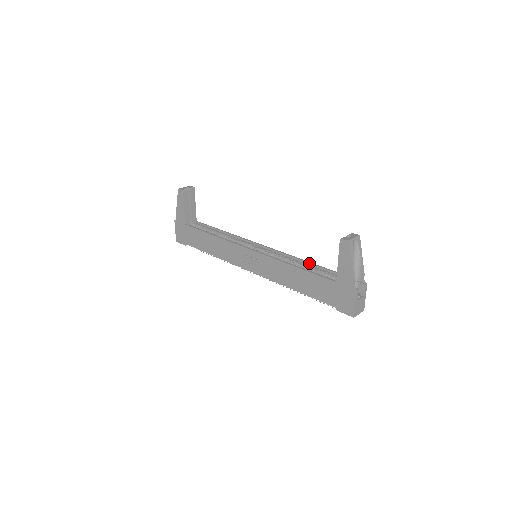
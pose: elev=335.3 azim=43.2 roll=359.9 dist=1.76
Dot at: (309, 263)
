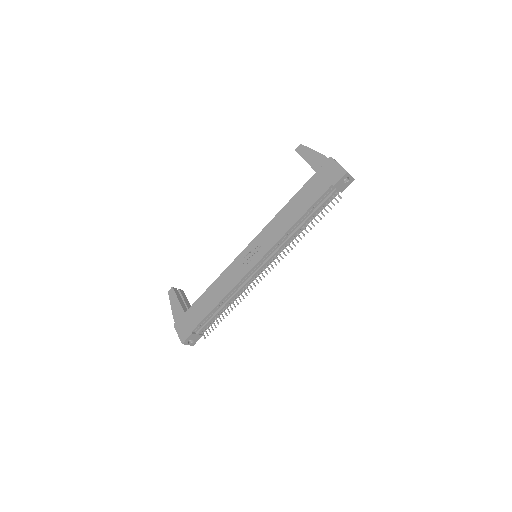
Dot at: occluded
